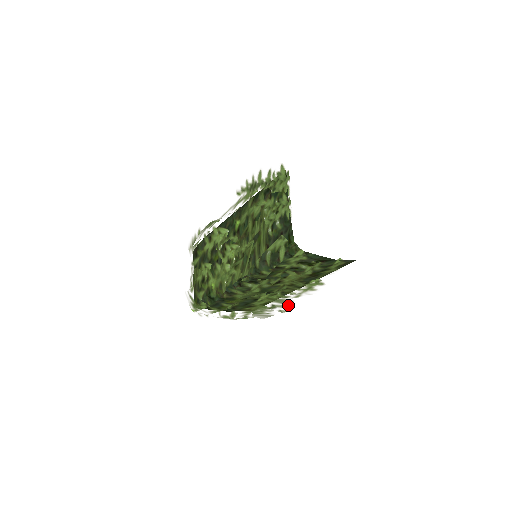
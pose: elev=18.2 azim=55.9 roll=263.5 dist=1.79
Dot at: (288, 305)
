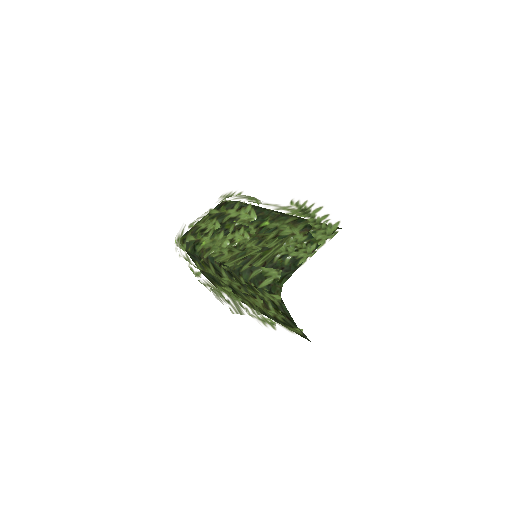
Dot at: (239, 312)
